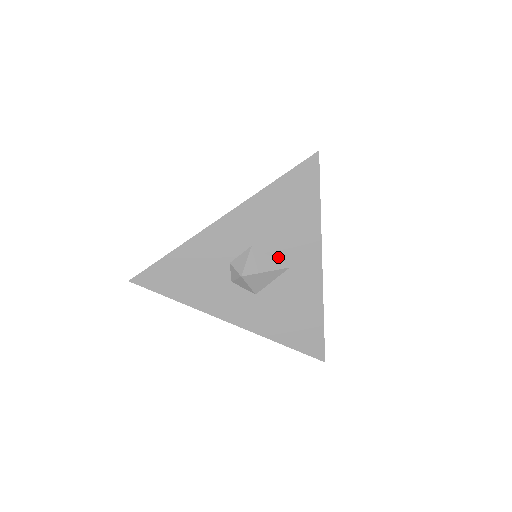
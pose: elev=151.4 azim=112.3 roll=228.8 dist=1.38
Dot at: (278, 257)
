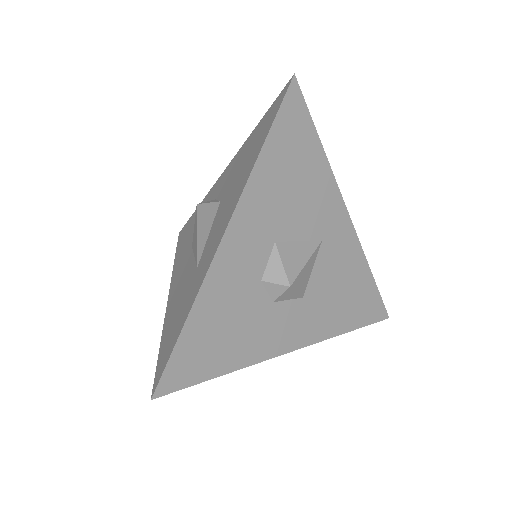
Dot at: (306, 236)
